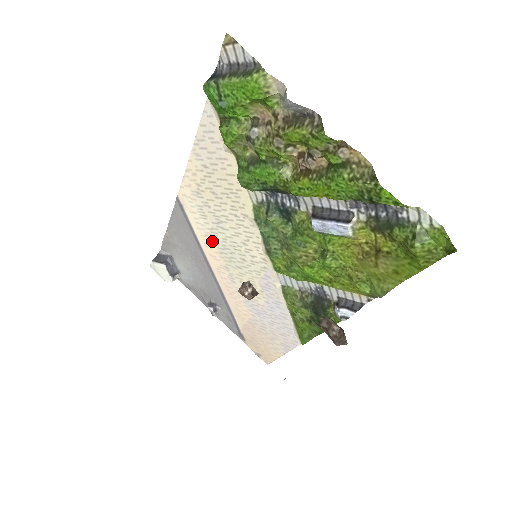
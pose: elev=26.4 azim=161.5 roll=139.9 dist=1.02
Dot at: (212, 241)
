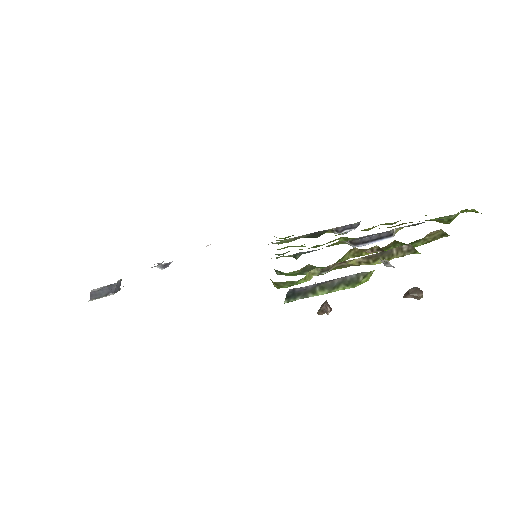
Dot at: occluded
